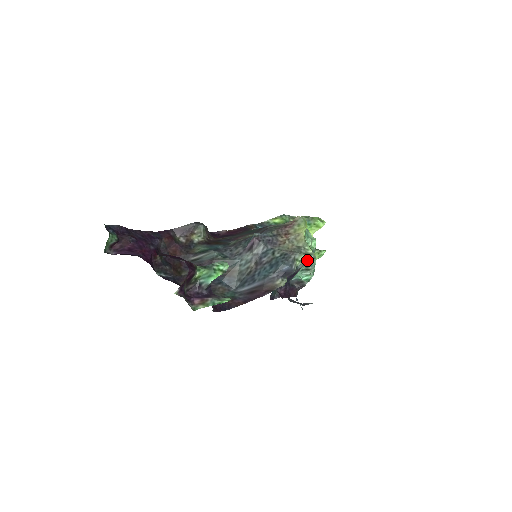
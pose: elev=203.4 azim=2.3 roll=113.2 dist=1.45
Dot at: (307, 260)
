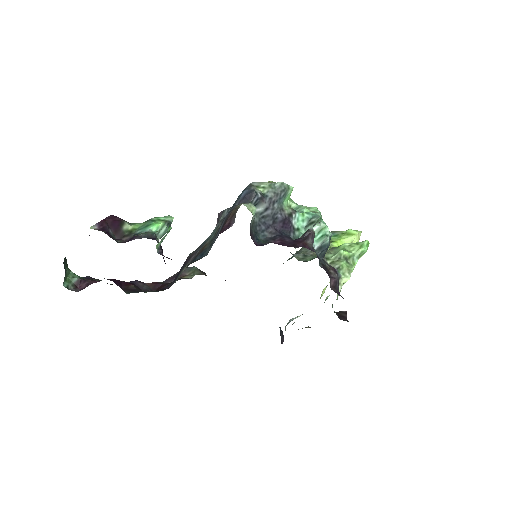
Dot at: (276, 187)
